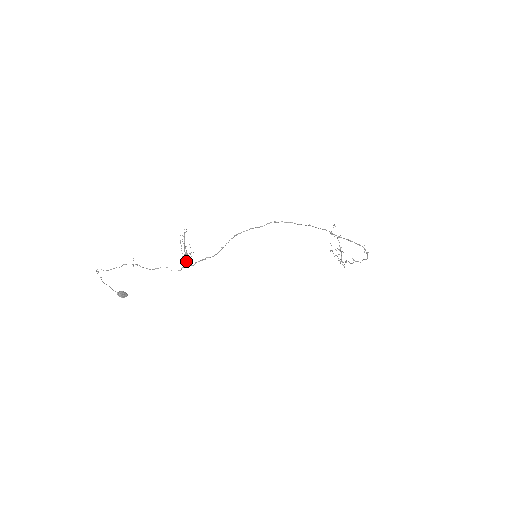
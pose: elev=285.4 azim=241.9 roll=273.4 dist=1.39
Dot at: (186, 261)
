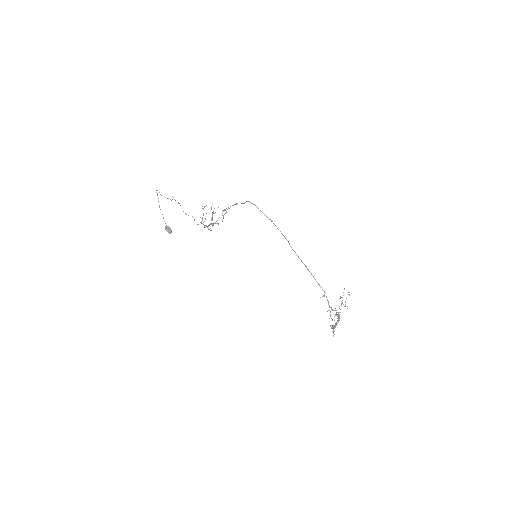
Dot at: occluded
